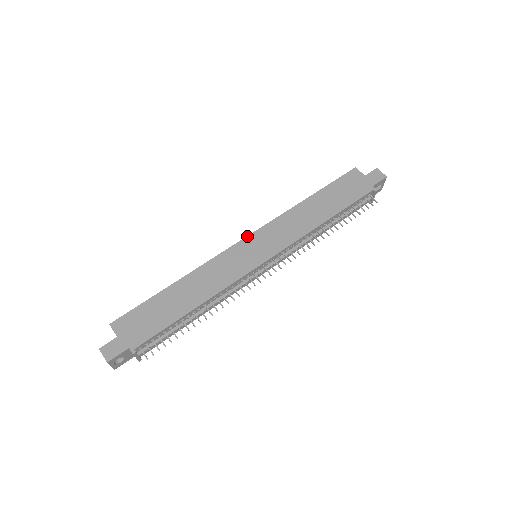
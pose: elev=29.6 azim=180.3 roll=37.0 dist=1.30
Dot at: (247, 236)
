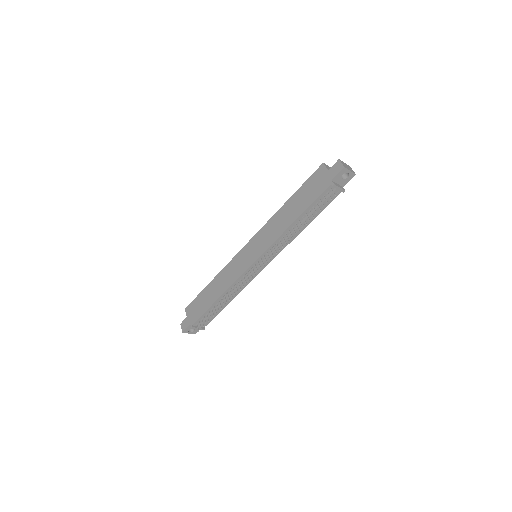
Dot at: (247, 243)
